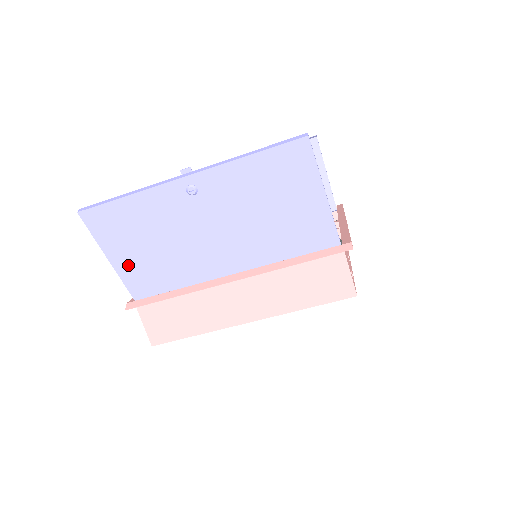
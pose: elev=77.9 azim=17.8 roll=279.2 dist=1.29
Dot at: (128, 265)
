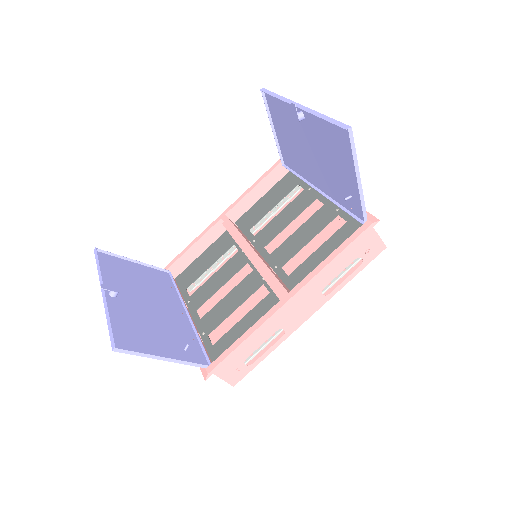
Dot at: (141, 269)
